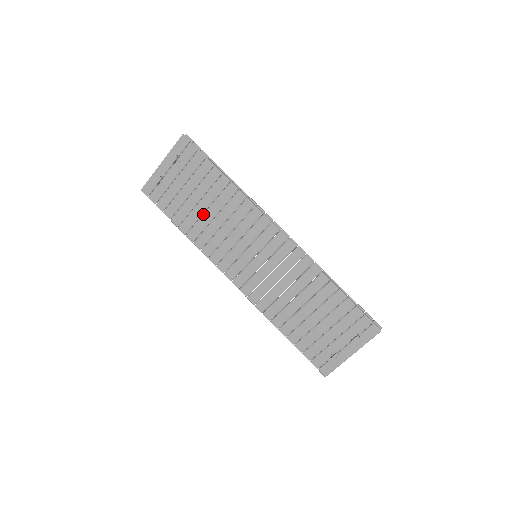
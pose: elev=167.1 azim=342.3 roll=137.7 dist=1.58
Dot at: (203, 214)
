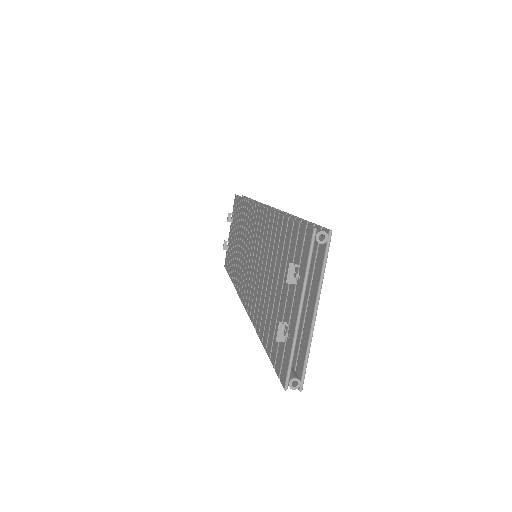
Dot at: (237, 249)
